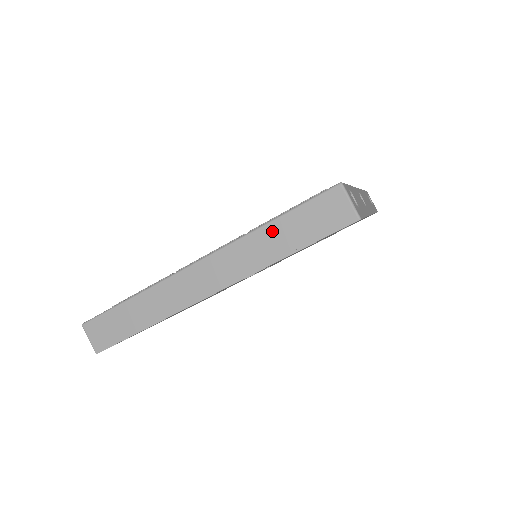
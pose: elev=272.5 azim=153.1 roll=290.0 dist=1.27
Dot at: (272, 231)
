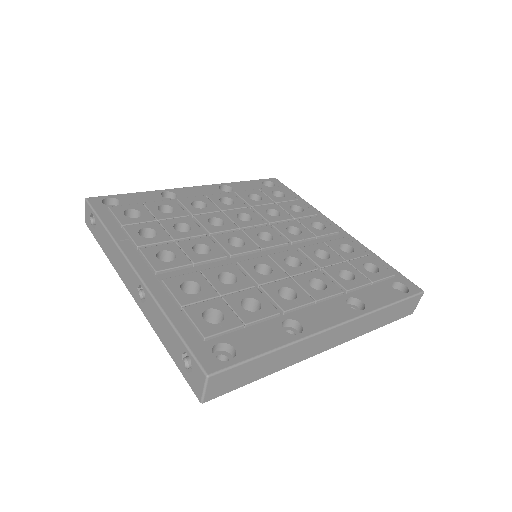
Dot at: (385, 312)
